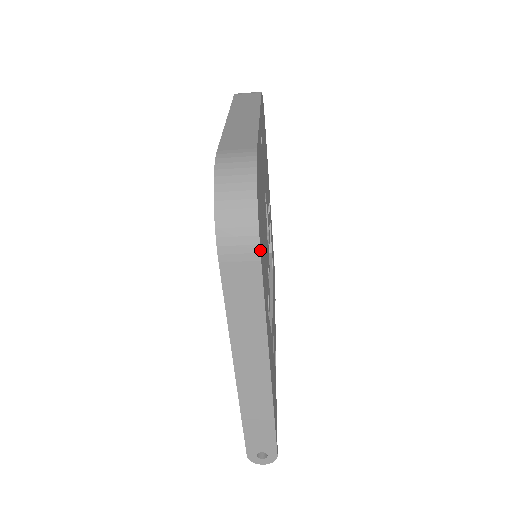
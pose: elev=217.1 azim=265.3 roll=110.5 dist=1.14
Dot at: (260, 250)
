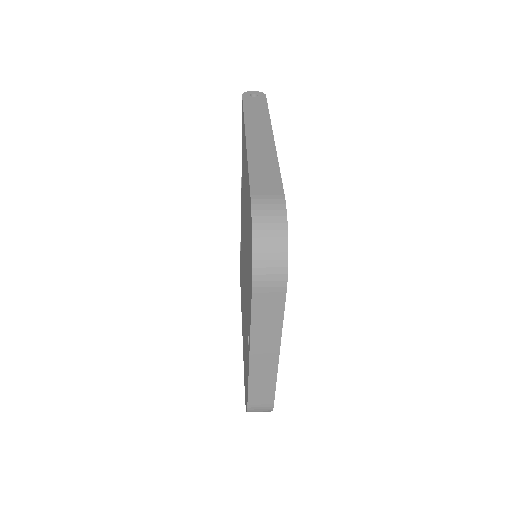
Dot at: occluded
